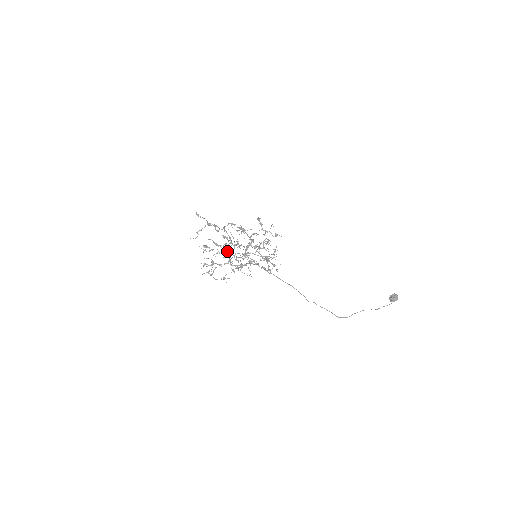
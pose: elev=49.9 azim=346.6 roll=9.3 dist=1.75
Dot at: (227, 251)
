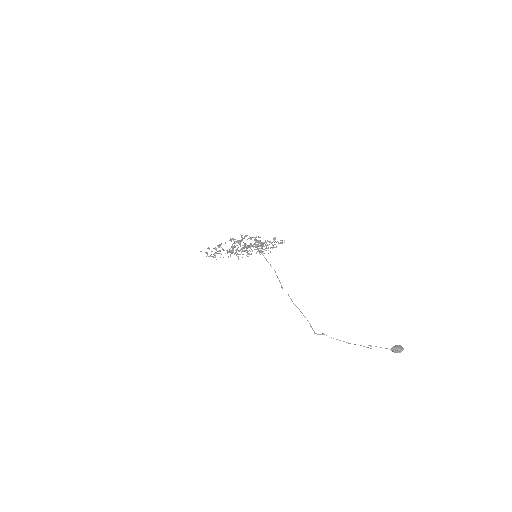
Dot at: occluded
